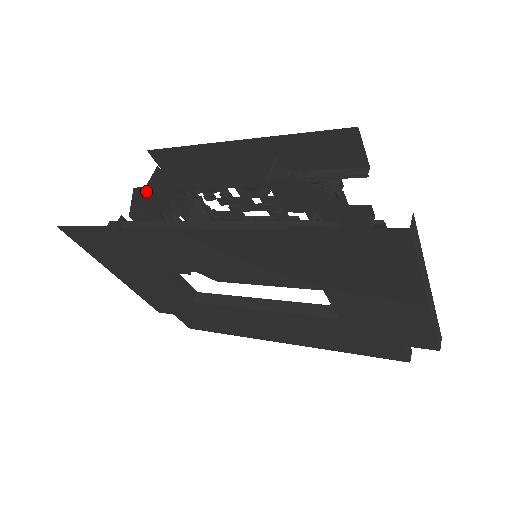
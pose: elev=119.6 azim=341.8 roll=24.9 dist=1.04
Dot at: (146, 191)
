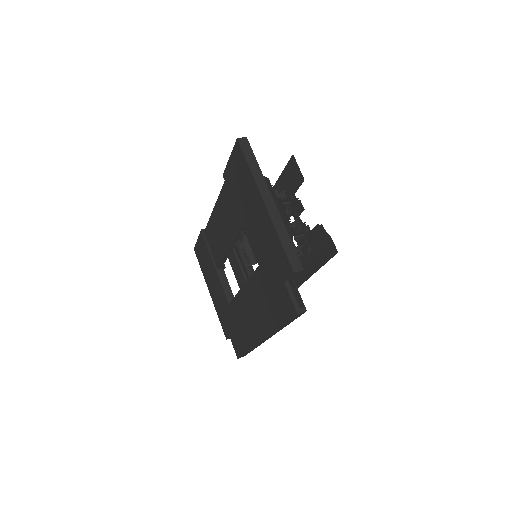
Dot at: occluded
